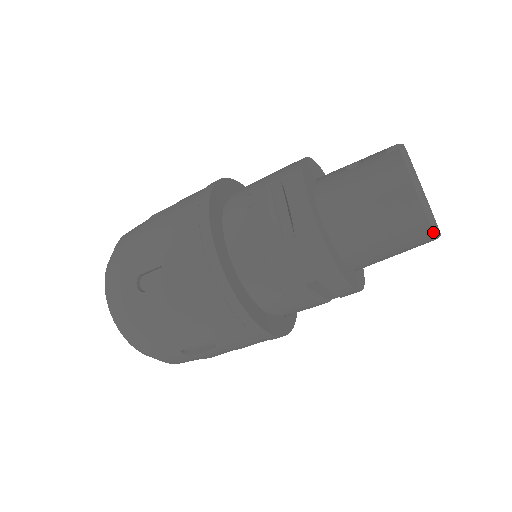
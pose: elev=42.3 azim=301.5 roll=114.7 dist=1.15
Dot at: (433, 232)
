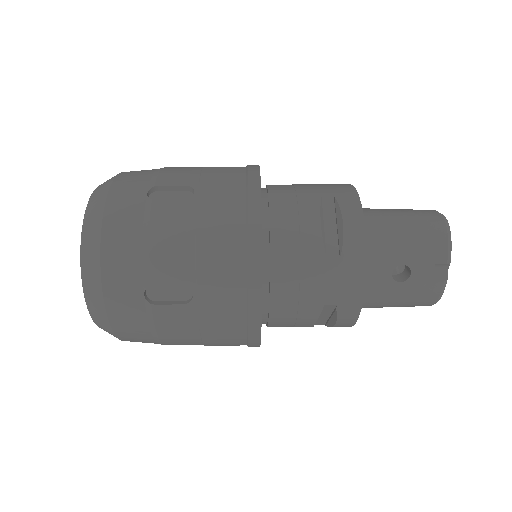
Dot at: occluded
